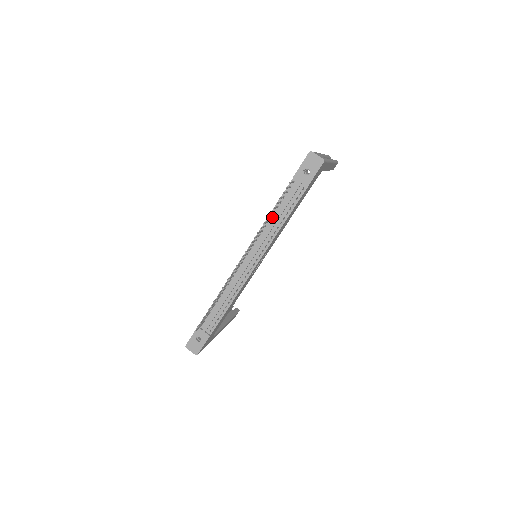
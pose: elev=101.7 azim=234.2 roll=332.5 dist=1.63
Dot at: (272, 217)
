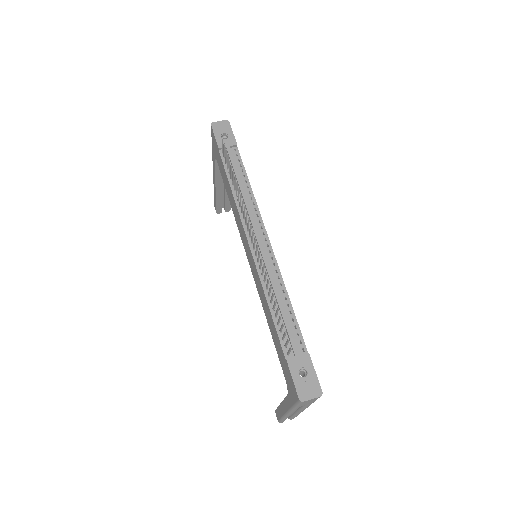
Dot at: (235, 190)
